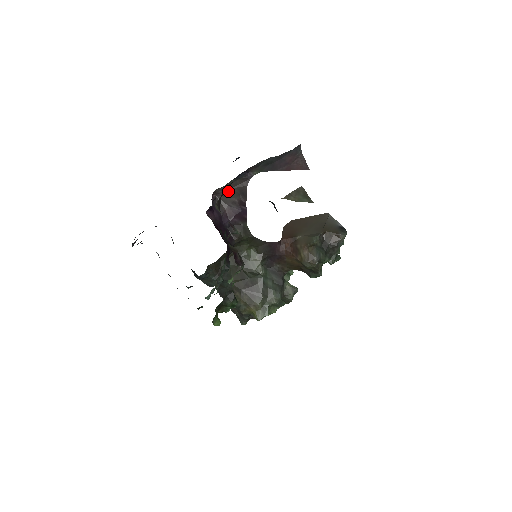
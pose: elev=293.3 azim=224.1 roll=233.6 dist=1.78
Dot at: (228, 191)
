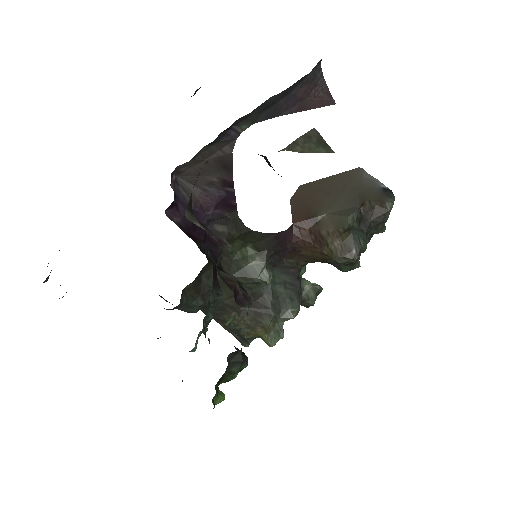
Dot at: (198, 166)
